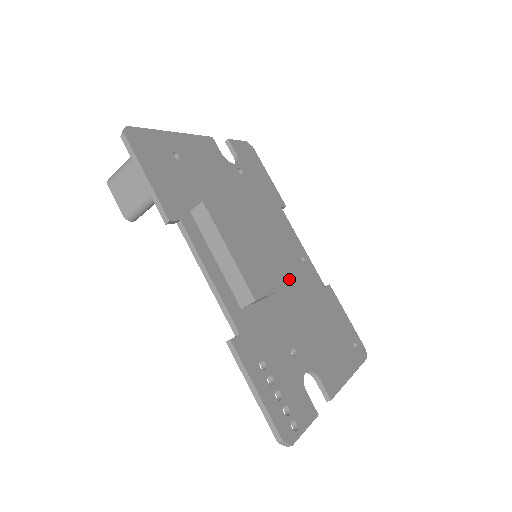
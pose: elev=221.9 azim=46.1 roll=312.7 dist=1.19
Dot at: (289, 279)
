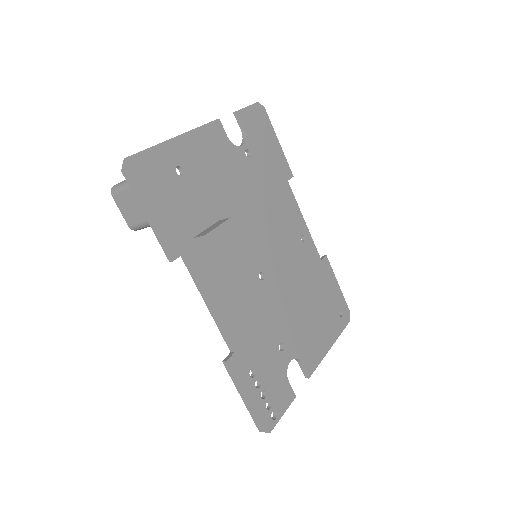
Dot at: (286, 270)
